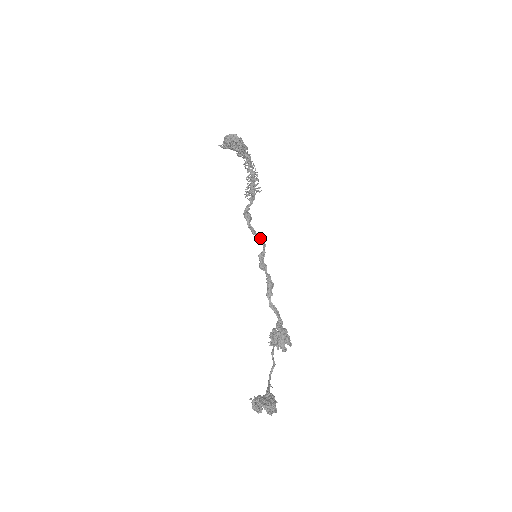
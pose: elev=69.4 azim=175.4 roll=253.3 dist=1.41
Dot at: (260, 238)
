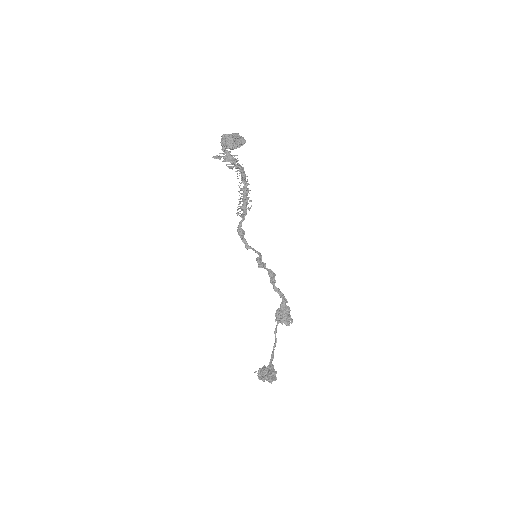
Dot at: (253, 250)
